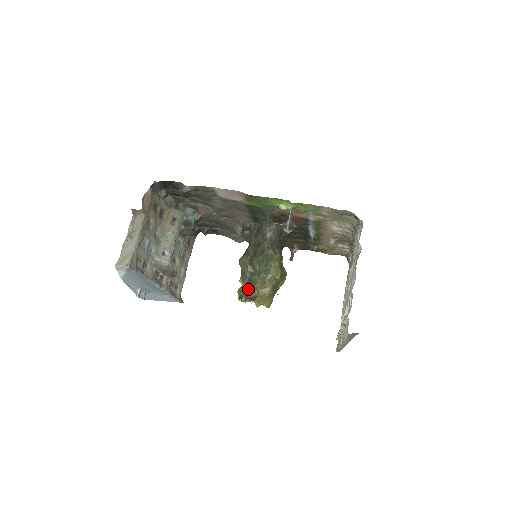
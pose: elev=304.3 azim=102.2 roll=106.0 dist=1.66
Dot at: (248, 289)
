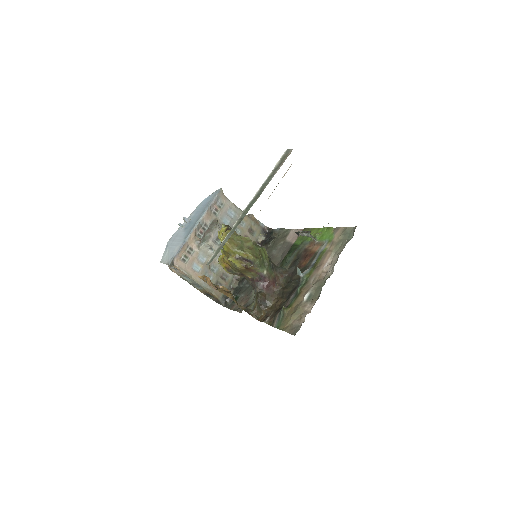
Dot at: occluded
